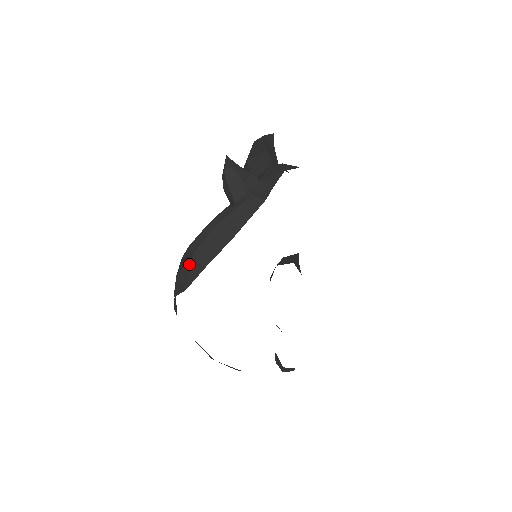
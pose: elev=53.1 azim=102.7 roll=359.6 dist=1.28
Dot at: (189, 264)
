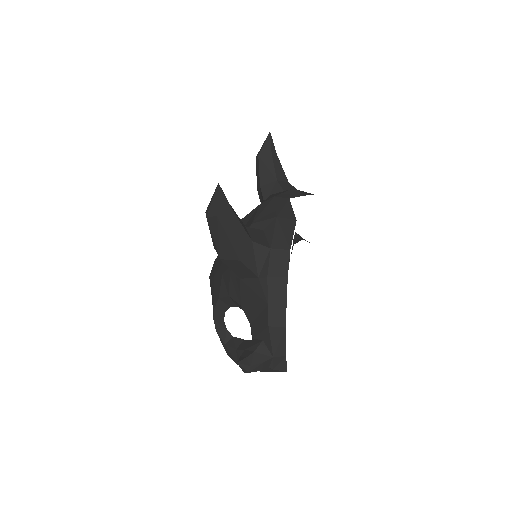
Dot at: occluded
